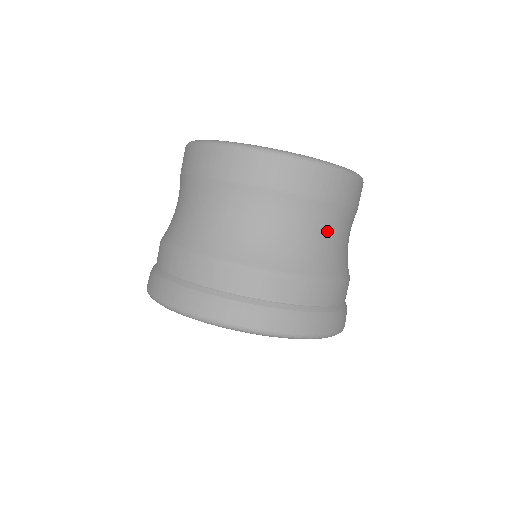
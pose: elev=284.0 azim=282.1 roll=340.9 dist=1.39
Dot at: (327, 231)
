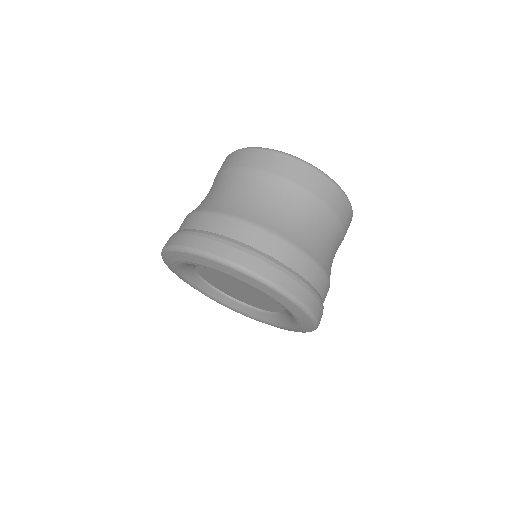
Dot at: (327, 233)
